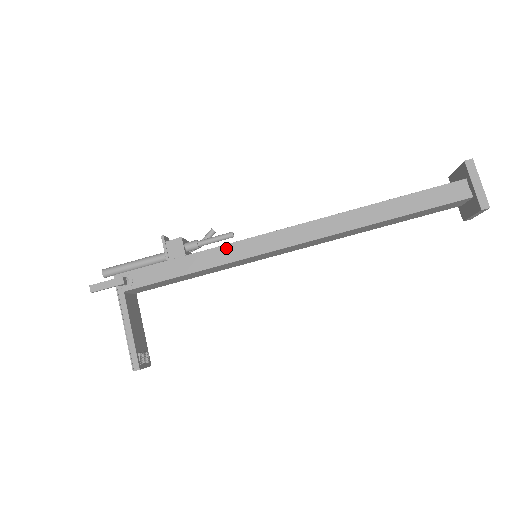
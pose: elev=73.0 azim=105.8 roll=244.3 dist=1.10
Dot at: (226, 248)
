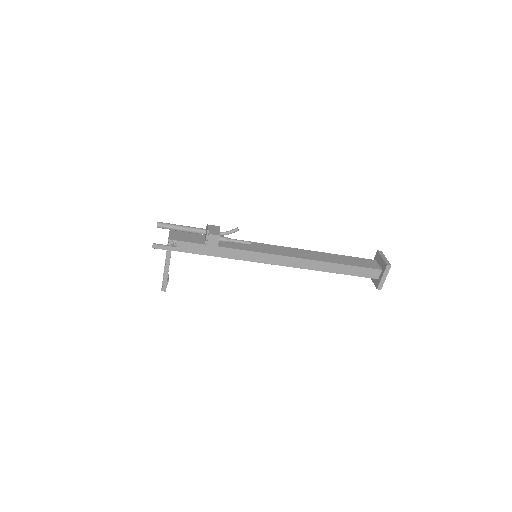
Dot at: (243, 252)
